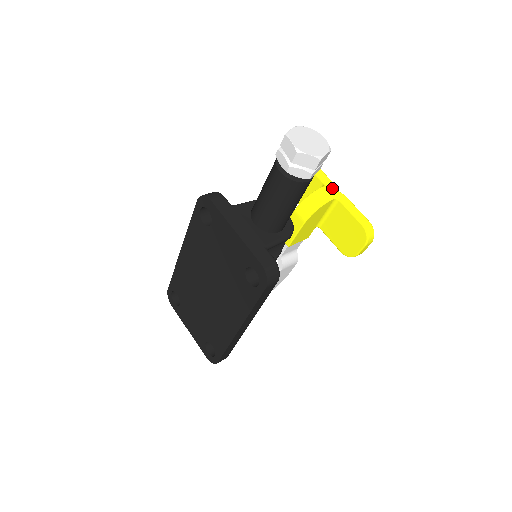
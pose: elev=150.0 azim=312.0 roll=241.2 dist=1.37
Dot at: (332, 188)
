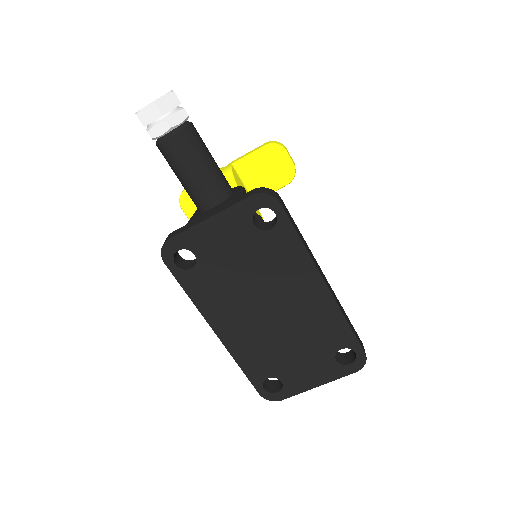
Dot at: (222, 168)
